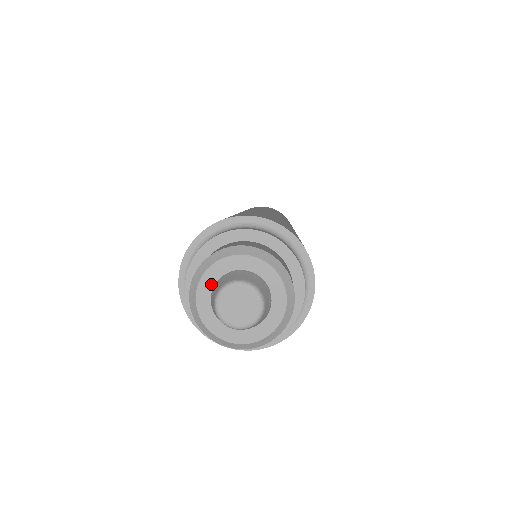
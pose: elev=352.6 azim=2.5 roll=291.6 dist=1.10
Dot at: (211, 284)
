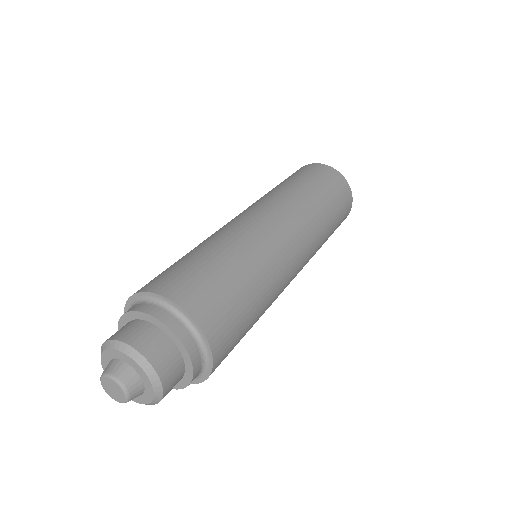
Dot at: (112, 356)
